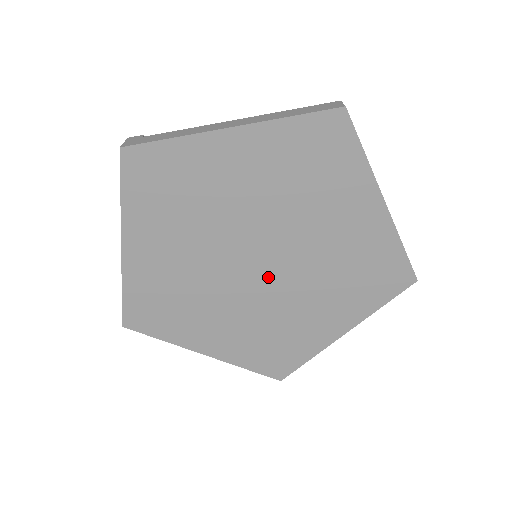
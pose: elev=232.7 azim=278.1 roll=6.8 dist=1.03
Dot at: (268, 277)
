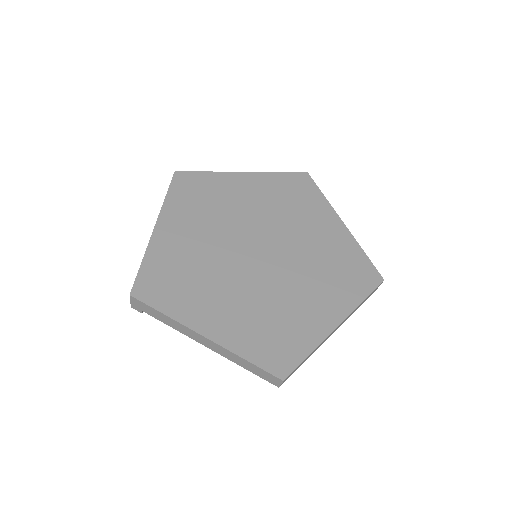
Dot at: (267, 263)
